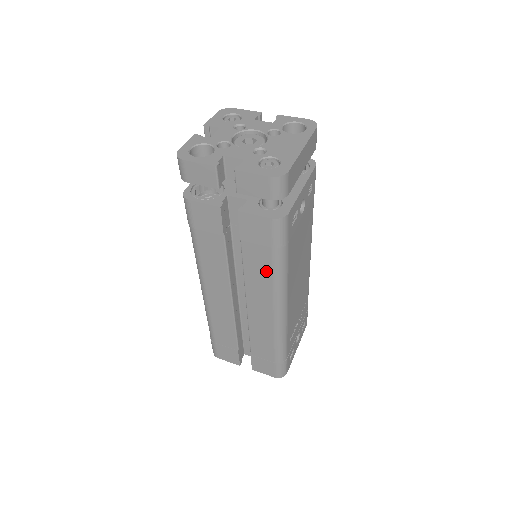
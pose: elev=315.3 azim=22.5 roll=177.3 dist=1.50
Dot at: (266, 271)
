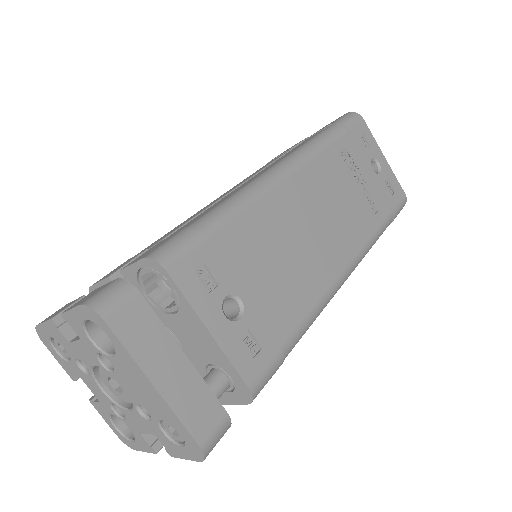
Dot at: occluded
